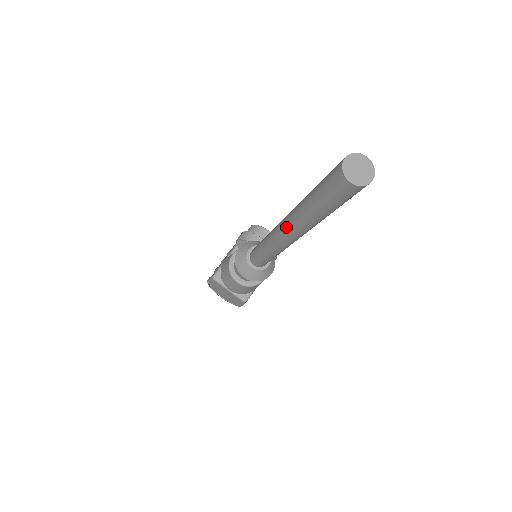
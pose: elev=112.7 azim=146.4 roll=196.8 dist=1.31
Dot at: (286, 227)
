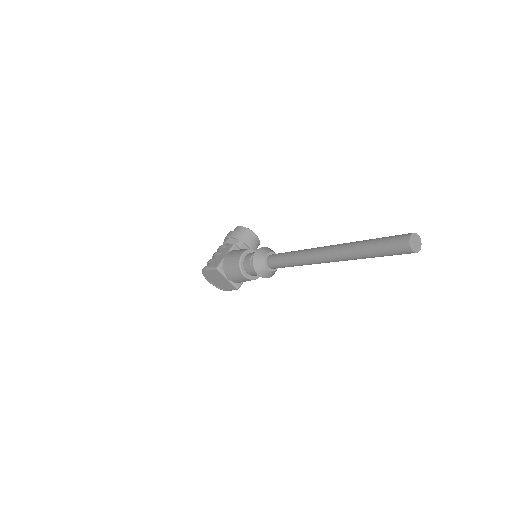
Dot at: (332, 255)
